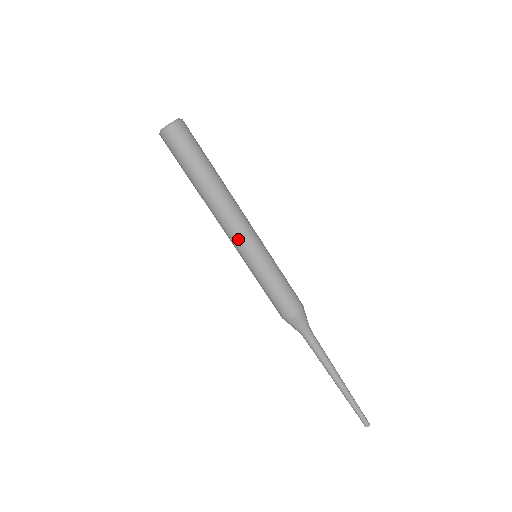
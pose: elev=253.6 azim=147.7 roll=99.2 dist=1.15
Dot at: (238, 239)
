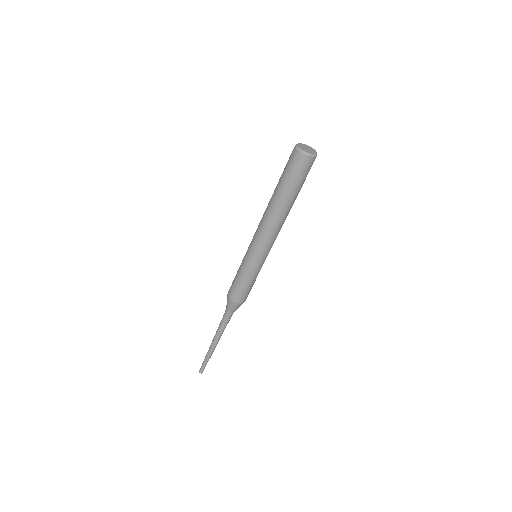
Dot at: (255, 239)
